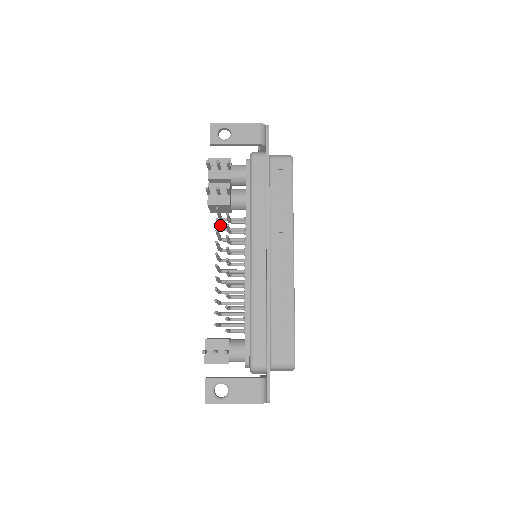
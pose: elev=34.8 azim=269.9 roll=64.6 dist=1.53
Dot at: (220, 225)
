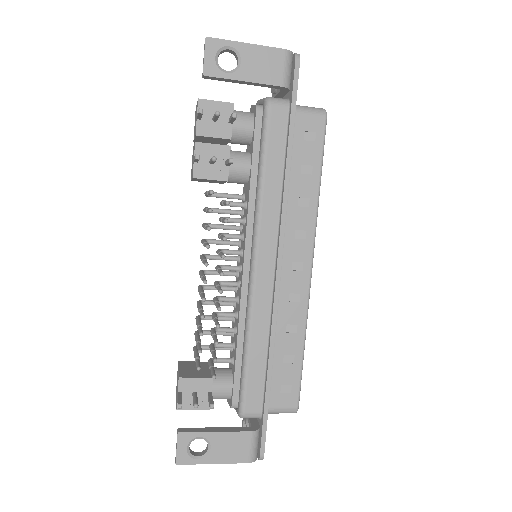
Dot at: occluded
